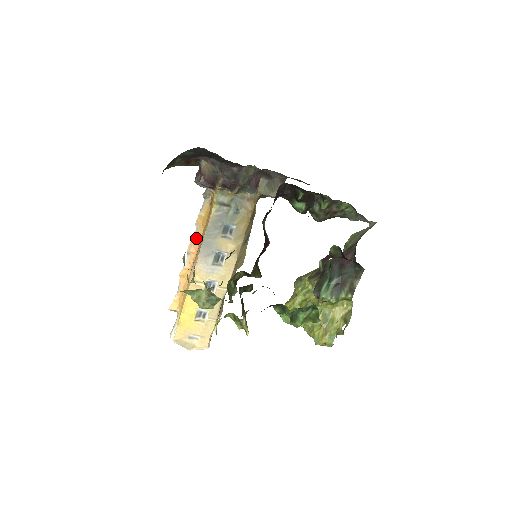
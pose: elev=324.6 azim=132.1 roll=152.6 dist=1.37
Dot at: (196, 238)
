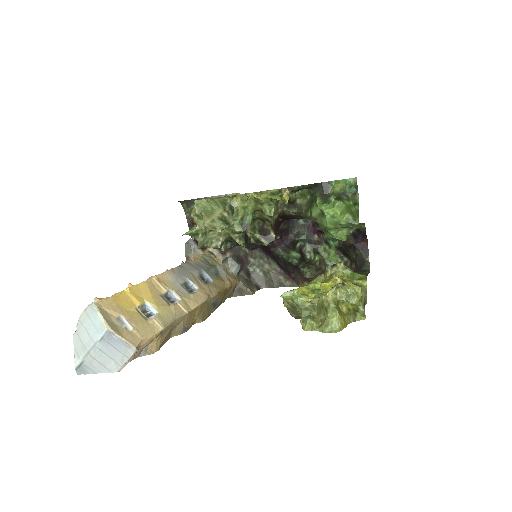
Dot at: occluded
